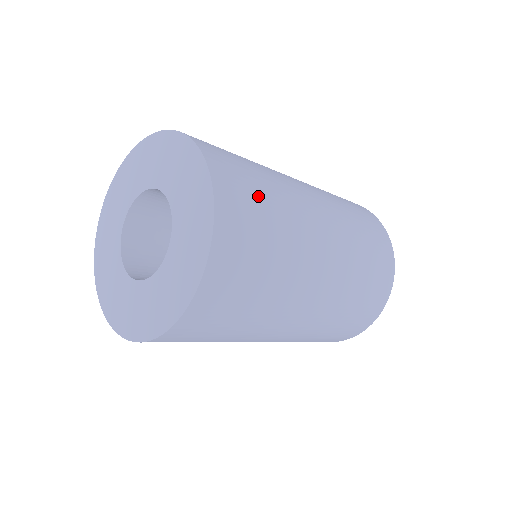
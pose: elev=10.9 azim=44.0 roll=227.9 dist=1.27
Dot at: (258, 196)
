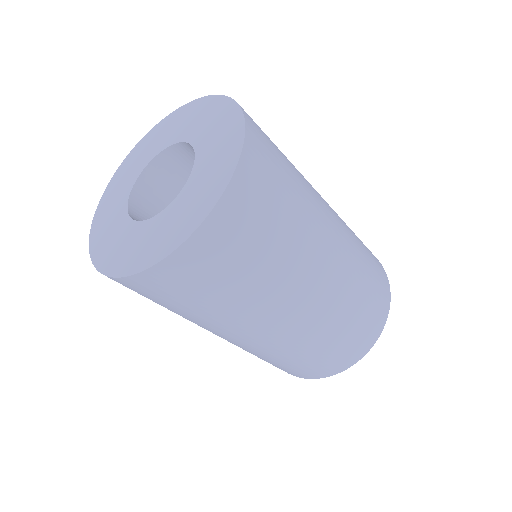
Dot at: occluded
